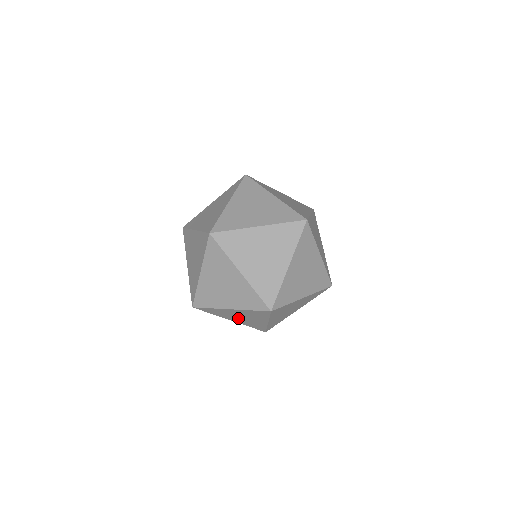
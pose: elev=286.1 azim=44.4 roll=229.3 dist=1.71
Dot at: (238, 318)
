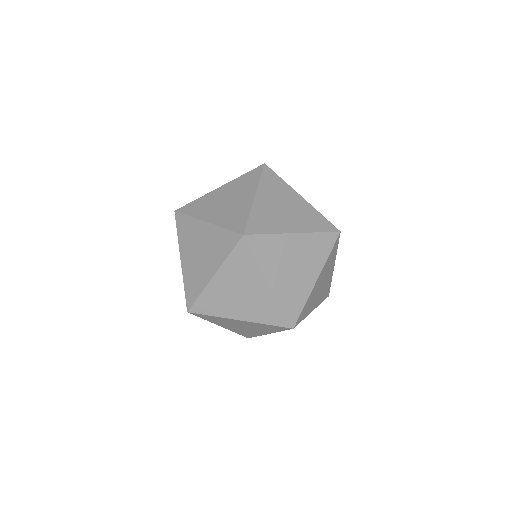
Dot at: occluded
